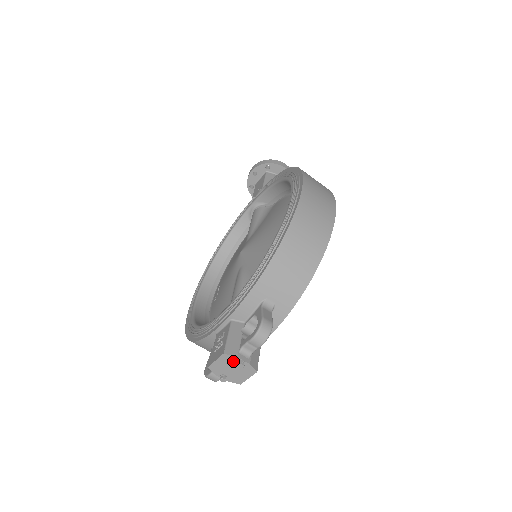
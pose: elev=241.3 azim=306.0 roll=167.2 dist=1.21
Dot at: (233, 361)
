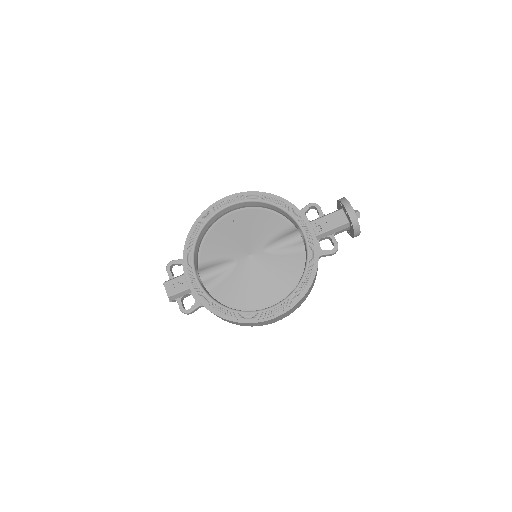
Dot at: occluded
